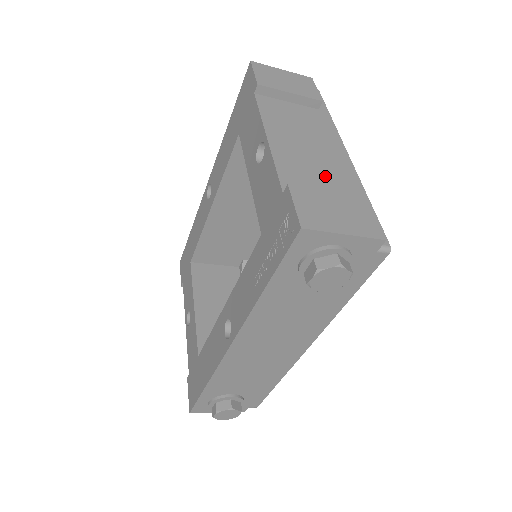
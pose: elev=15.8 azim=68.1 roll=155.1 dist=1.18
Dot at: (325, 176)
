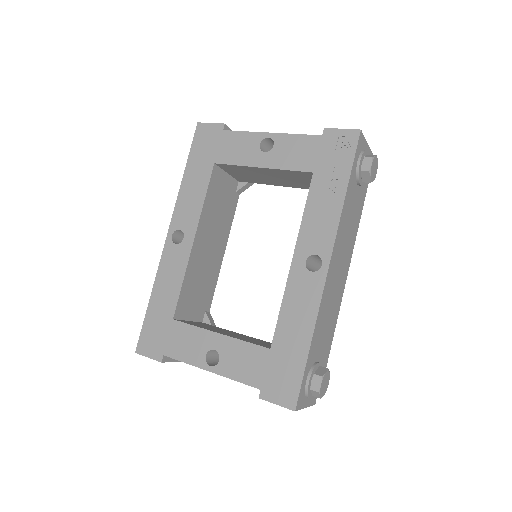
Dot at: occluded
